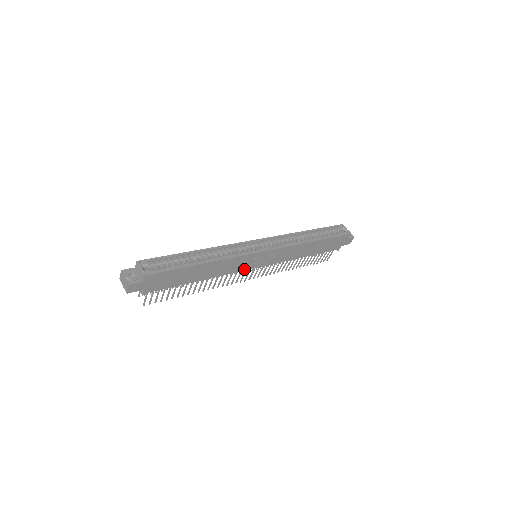
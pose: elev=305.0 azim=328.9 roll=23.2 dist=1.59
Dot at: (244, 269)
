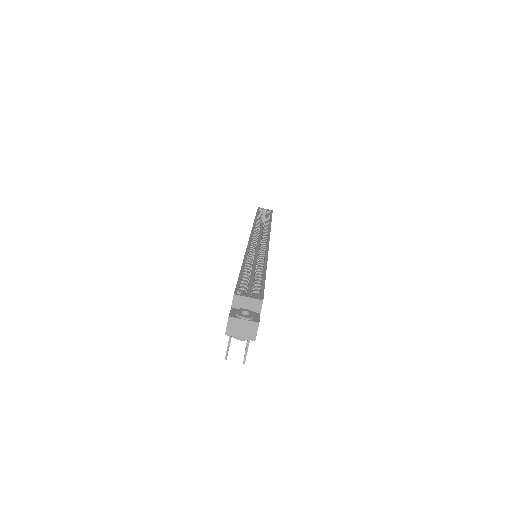
Dot at: occluded
